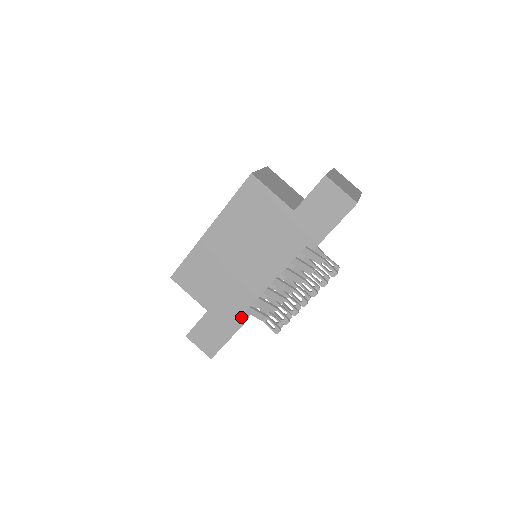
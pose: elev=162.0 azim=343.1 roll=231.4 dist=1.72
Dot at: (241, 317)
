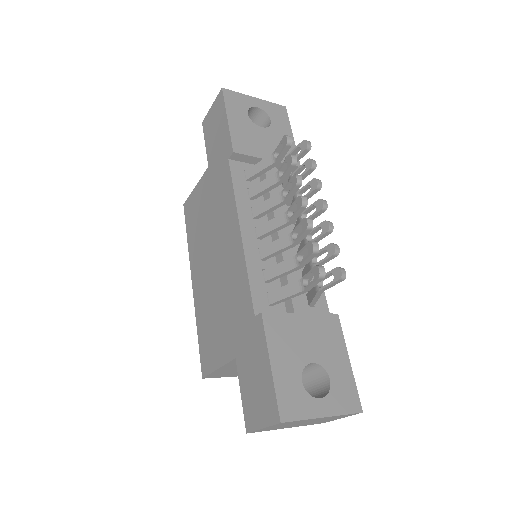
Dot at: occluded
